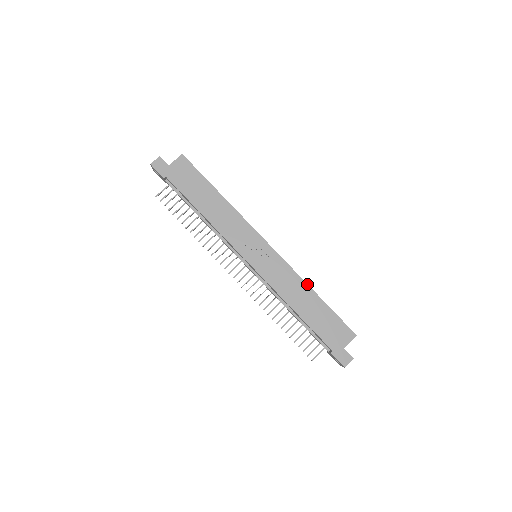
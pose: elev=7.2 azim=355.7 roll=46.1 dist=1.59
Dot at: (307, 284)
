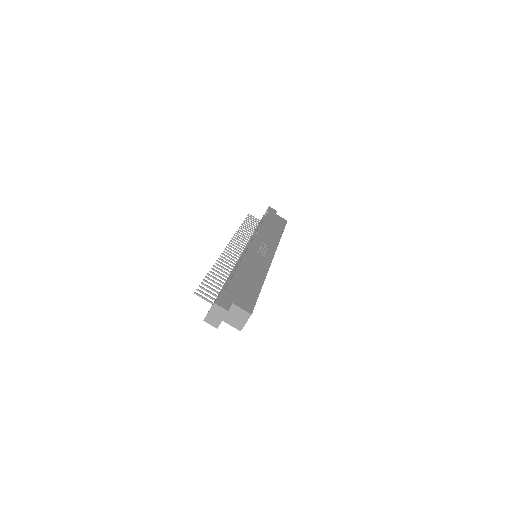
Dot at: (265, 278)
